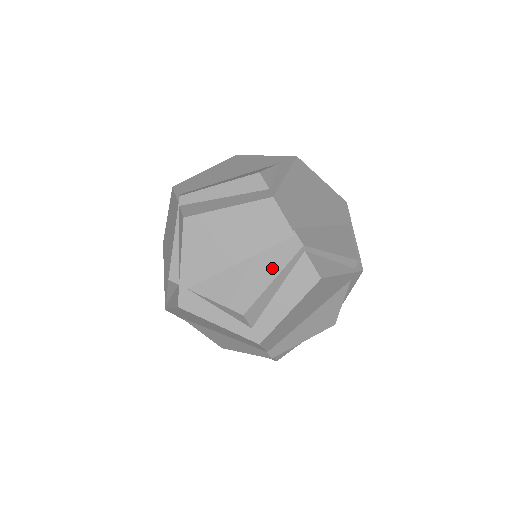
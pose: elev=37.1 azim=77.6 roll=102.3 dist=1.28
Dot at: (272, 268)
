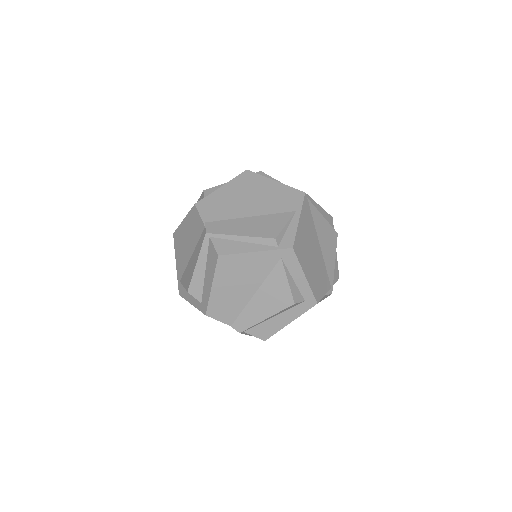
Dot at: (197, 255)
